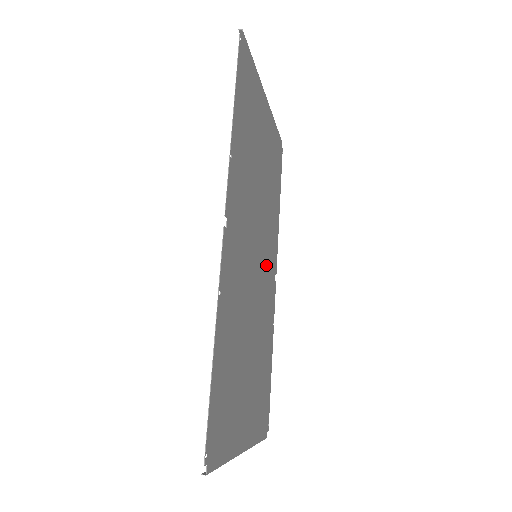
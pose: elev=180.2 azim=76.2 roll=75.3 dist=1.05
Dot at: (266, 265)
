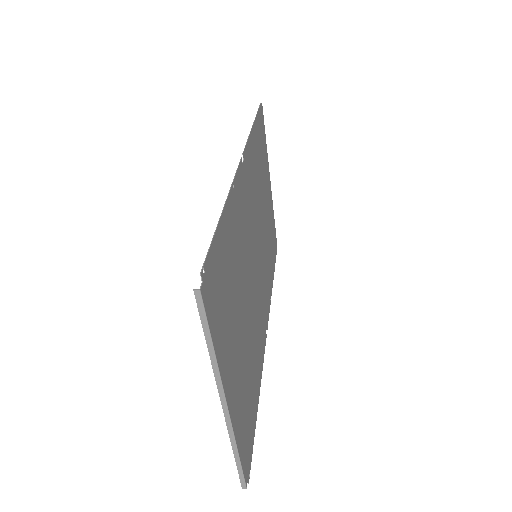
Dot at: (261, 292)
